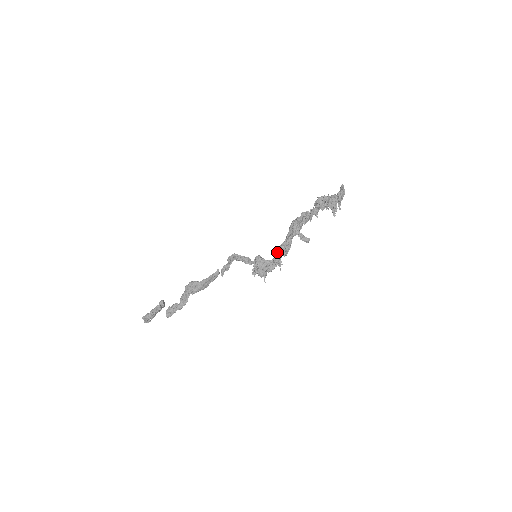
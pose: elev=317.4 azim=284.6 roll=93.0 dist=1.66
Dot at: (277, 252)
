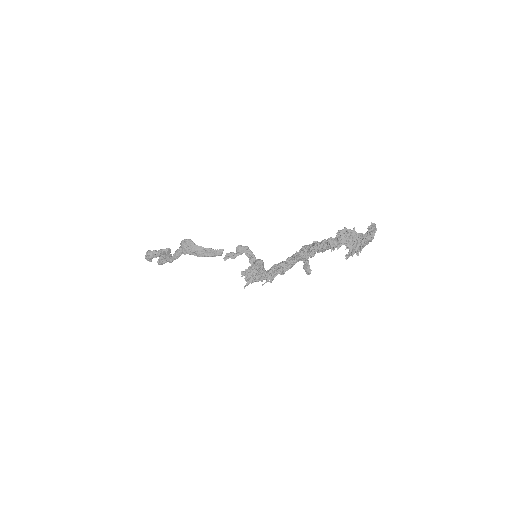
Dot at: (275, 265)
